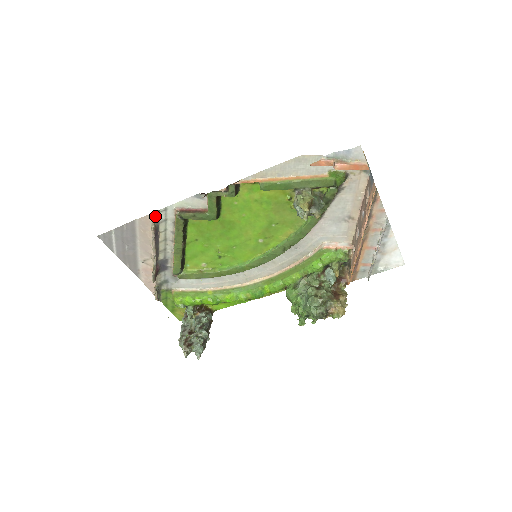
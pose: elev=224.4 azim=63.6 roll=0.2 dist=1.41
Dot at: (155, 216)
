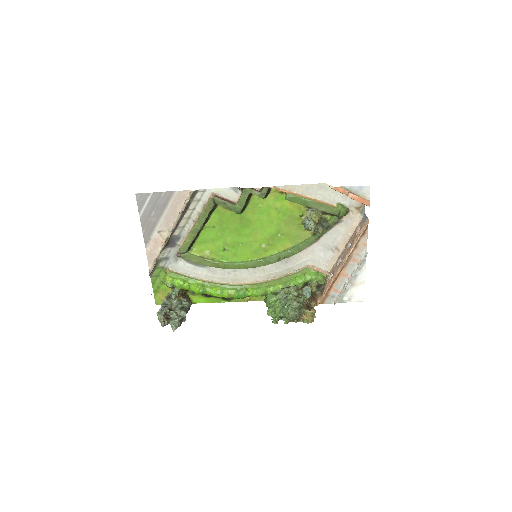
Dot at: (194, 193)
